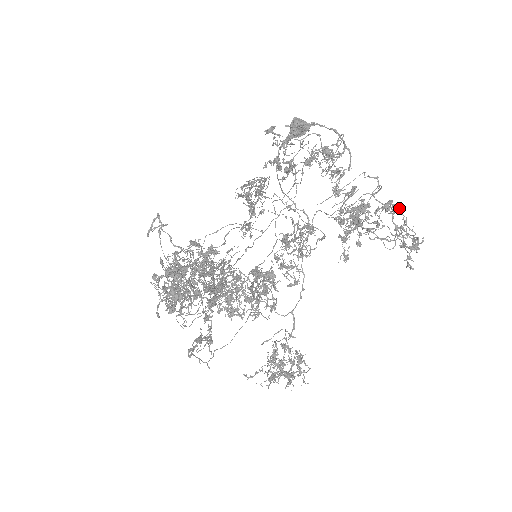
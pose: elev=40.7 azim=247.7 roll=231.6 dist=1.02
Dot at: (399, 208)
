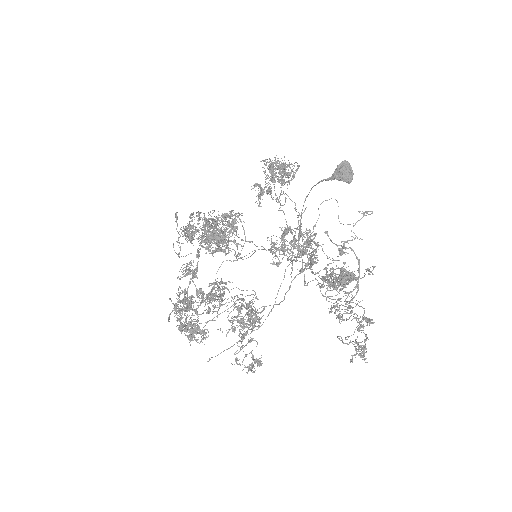
Dot at: (369, 325)
